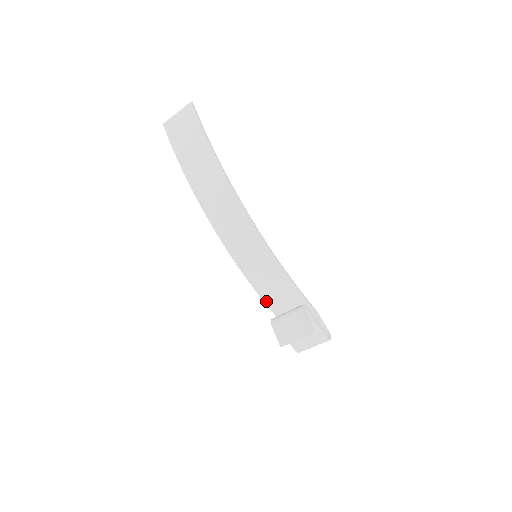
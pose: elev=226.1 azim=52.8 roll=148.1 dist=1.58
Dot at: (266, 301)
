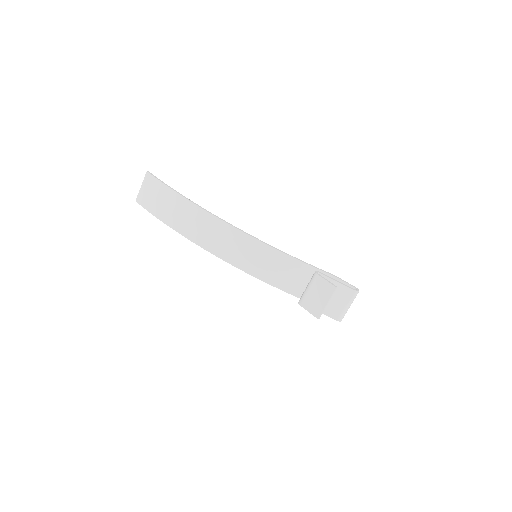
Dot at: (286, 290)
